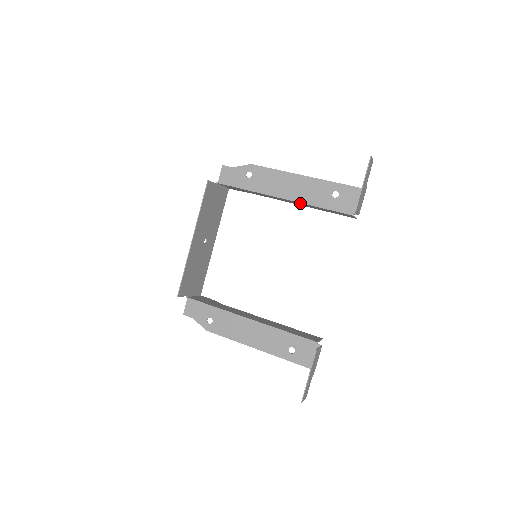
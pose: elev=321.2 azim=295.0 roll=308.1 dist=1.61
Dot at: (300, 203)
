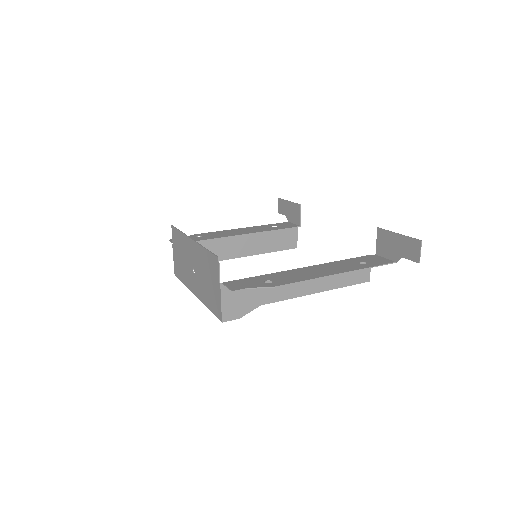
Dot at: (255, 237)
